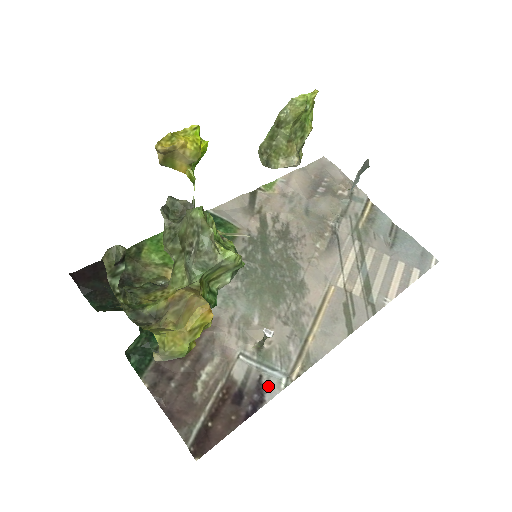
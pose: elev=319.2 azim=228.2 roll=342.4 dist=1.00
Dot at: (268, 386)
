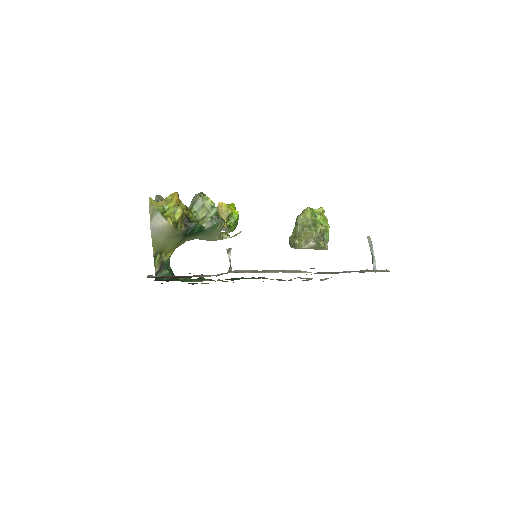
Dot at: occluded
